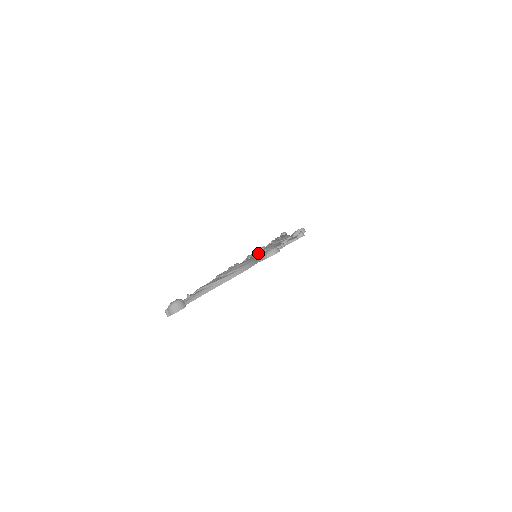
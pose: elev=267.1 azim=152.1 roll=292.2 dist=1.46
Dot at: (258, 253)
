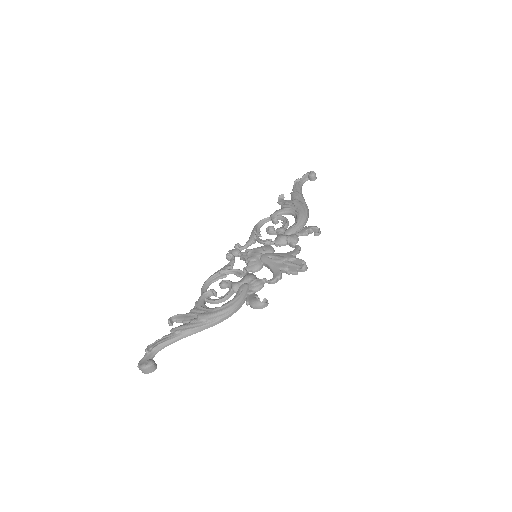
Dot at: (252, 279)
